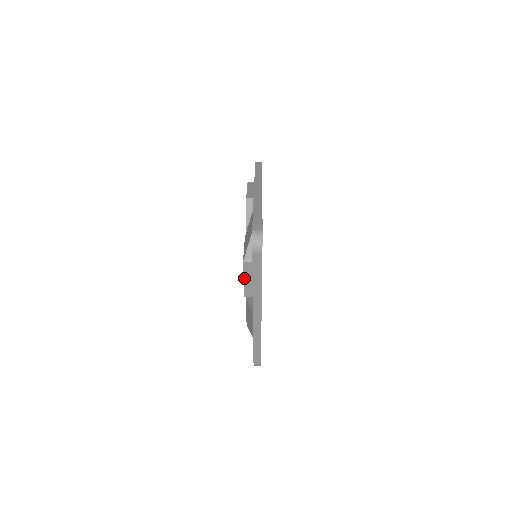
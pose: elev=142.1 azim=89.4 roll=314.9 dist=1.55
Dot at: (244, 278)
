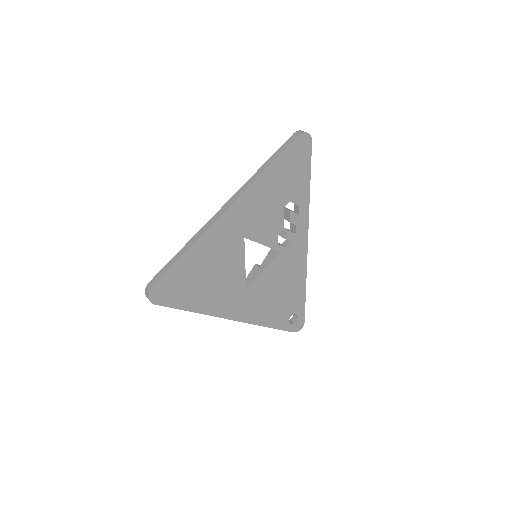
Dot at: occluded
